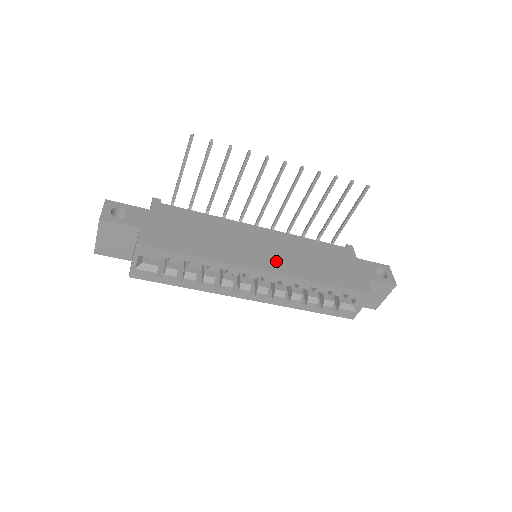
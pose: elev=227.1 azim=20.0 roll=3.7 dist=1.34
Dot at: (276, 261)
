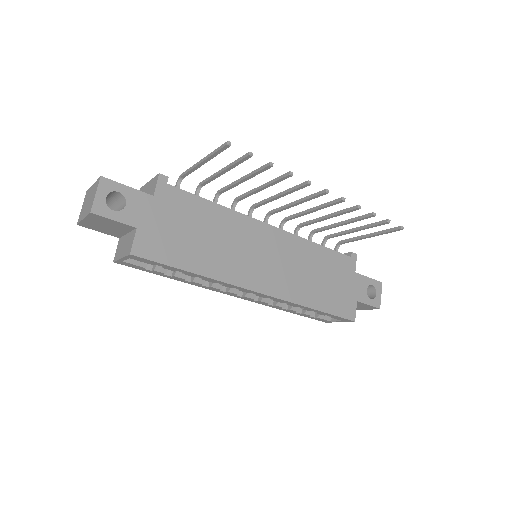
Dot at: (275, 278)
